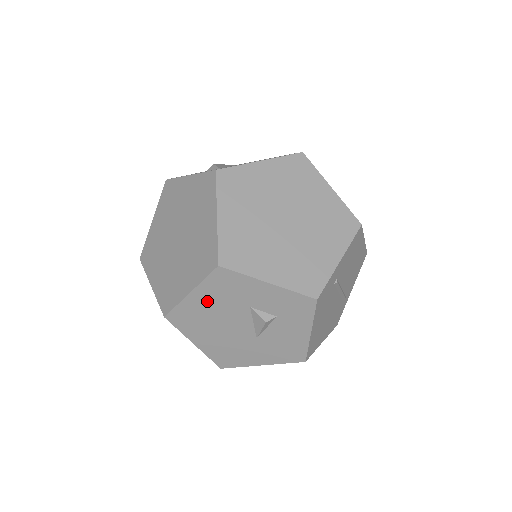
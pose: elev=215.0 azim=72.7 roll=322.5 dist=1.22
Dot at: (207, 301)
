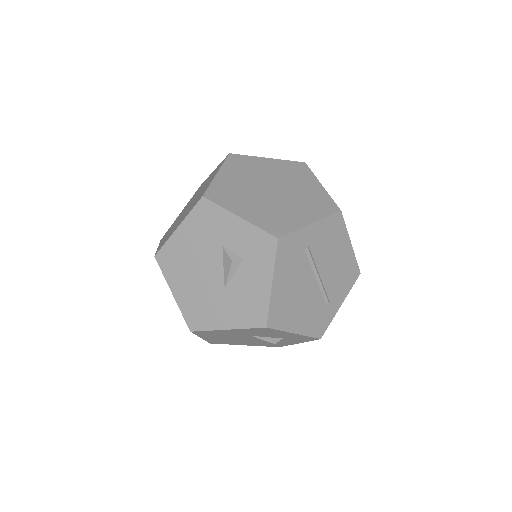
Dot at: (190, 238)
